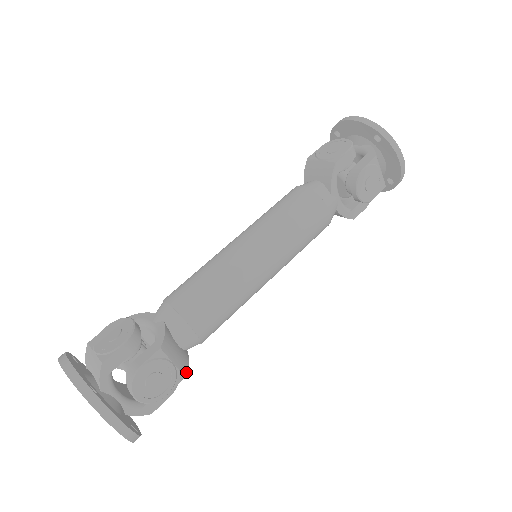
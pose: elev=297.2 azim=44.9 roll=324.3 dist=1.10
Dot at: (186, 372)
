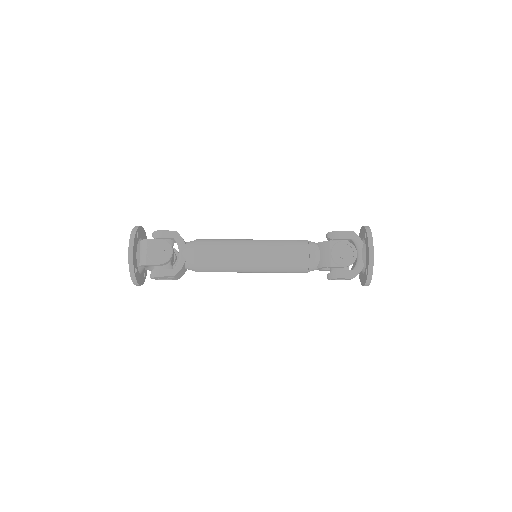
Dot at: occluded
